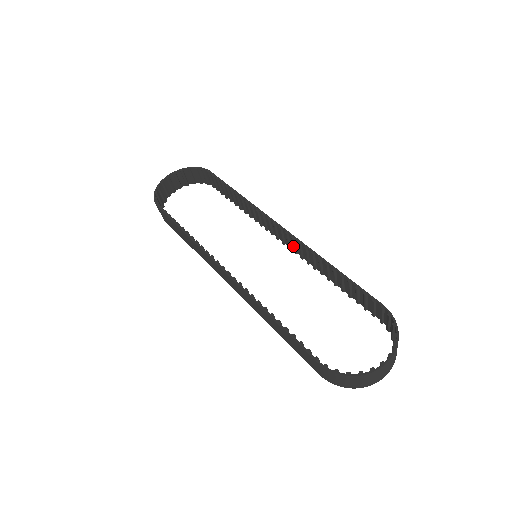
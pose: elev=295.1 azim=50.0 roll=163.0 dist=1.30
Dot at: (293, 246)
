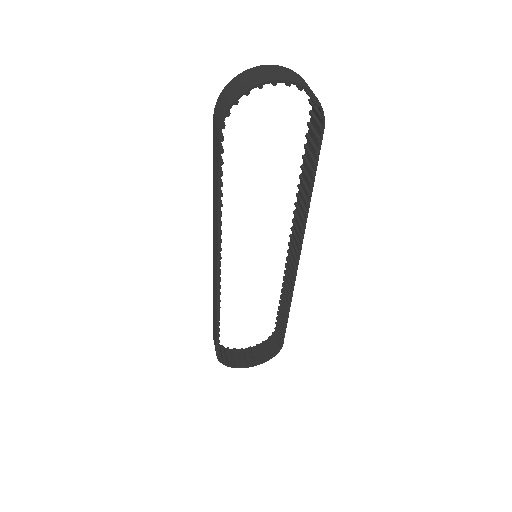
Dot at: (294, 238)
